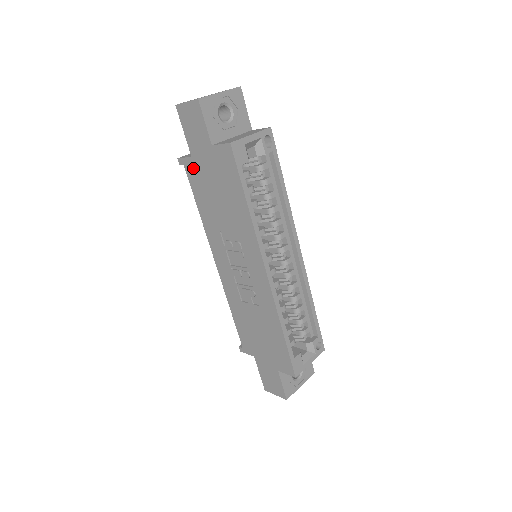
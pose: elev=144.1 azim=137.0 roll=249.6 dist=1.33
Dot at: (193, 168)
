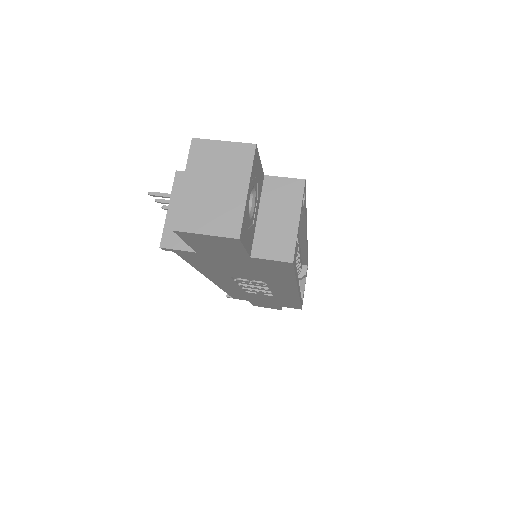
Dot at: (196, 256)
